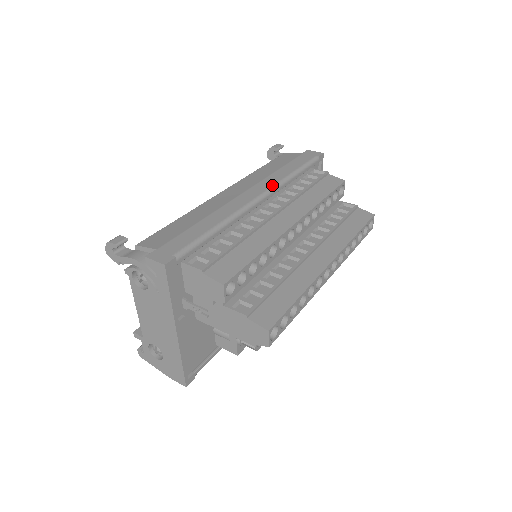
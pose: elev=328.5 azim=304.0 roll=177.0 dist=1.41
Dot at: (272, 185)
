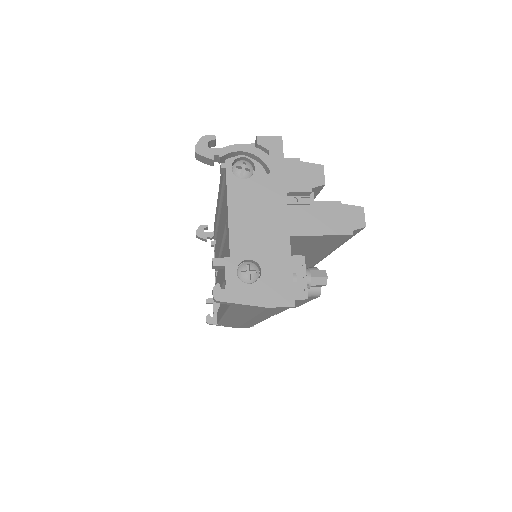
Dot at: occluded
